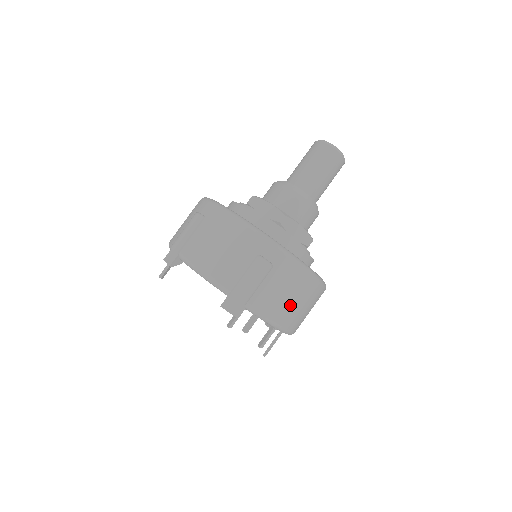
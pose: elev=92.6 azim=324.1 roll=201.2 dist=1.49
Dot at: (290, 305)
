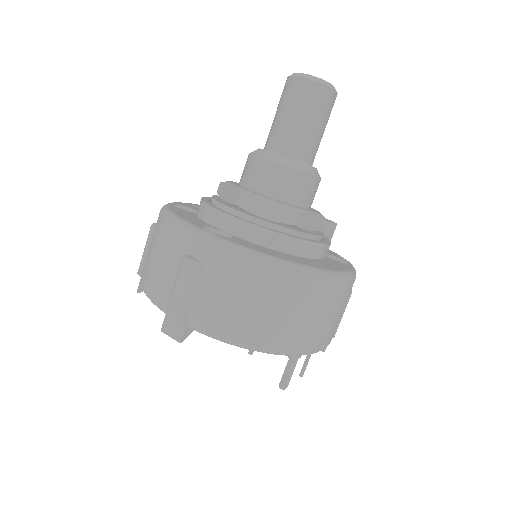
Dot at: (252, 314)
